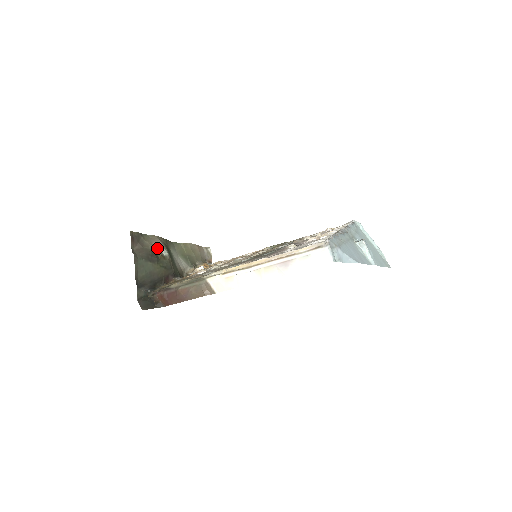
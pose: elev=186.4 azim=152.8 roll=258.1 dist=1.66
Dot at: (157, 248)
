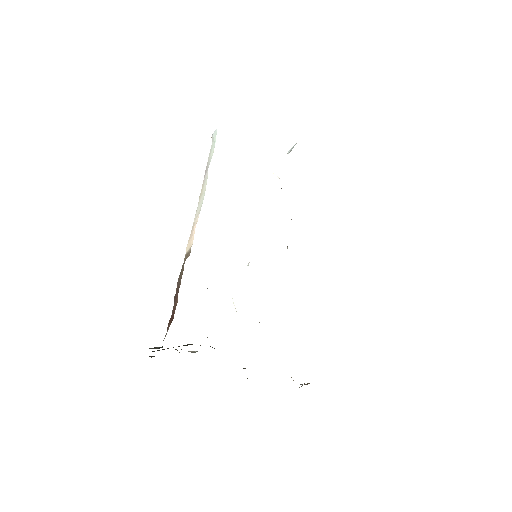
Dot at: occluded
